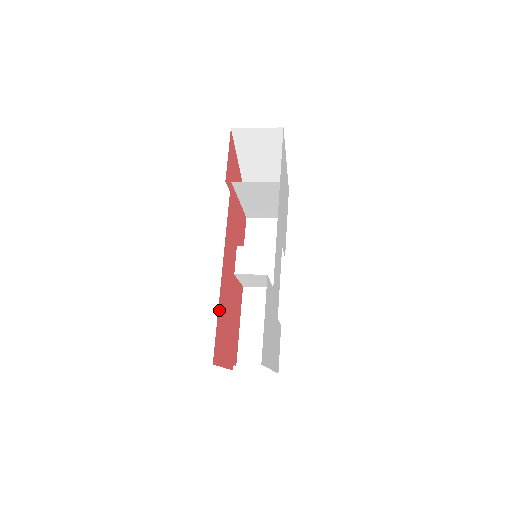
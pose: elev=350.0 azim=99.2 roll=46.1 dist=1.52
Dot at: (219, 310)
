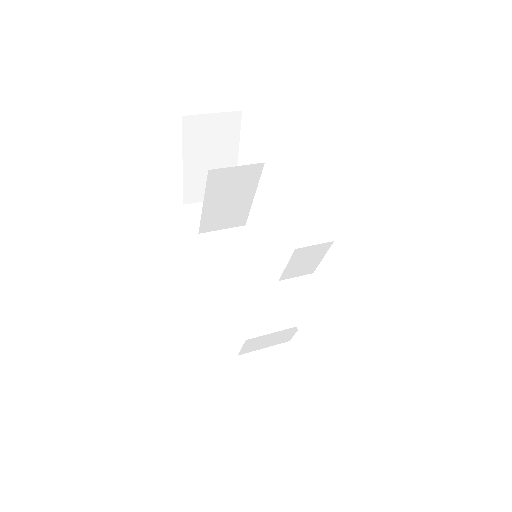
Dot at: occluded
